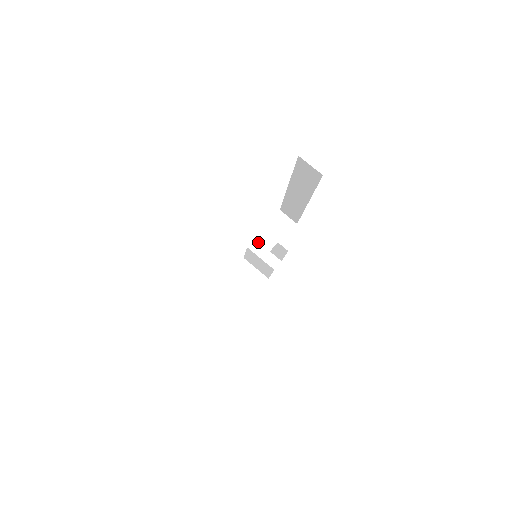
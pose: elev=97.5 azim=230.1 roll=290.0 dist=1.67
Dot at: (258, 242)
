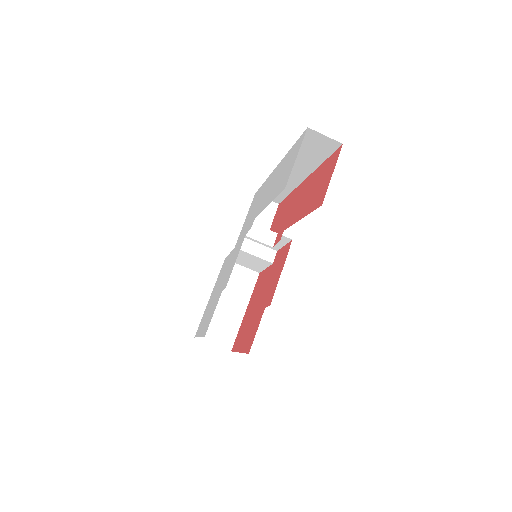
Dot at: (257, 240)
